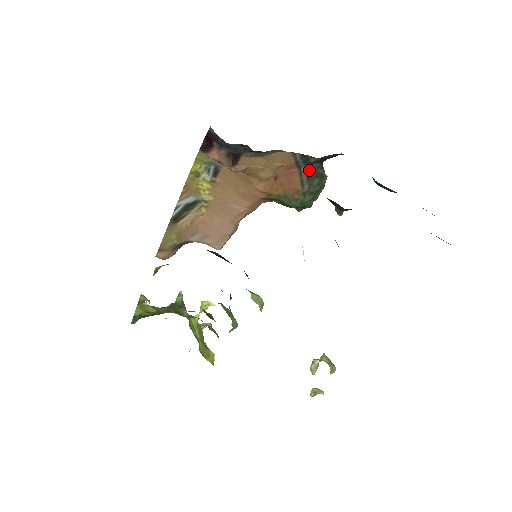
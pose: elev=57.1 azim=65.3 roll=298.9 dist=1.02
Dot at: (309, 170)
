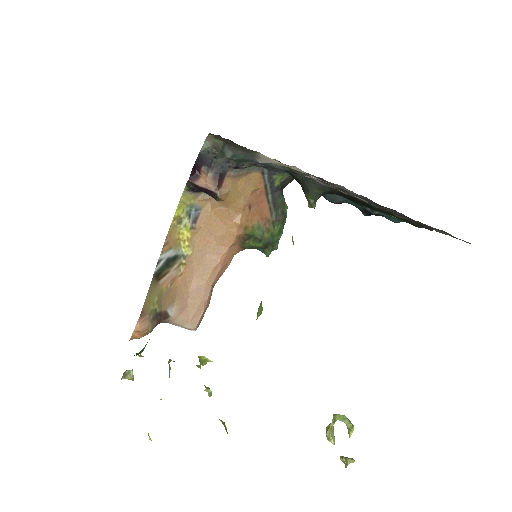
Dot at: (274, 198)
